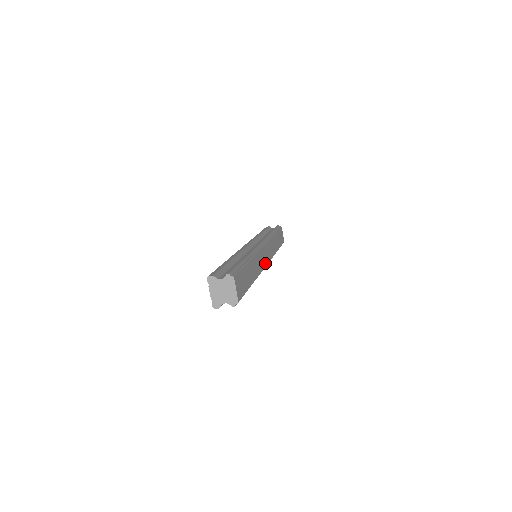
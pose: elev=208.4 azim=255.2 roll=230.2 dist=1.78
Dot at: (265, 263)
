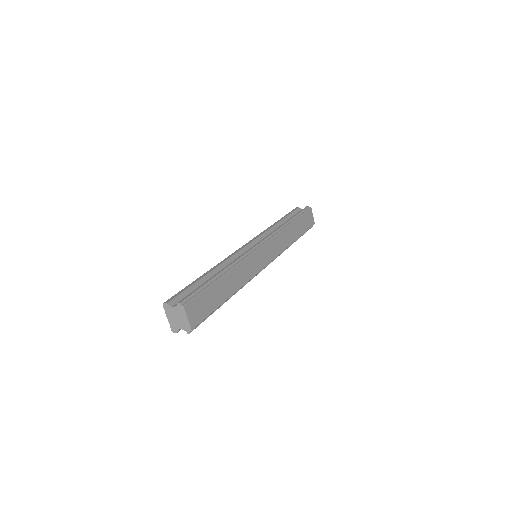
Dot at: (262, 265)
